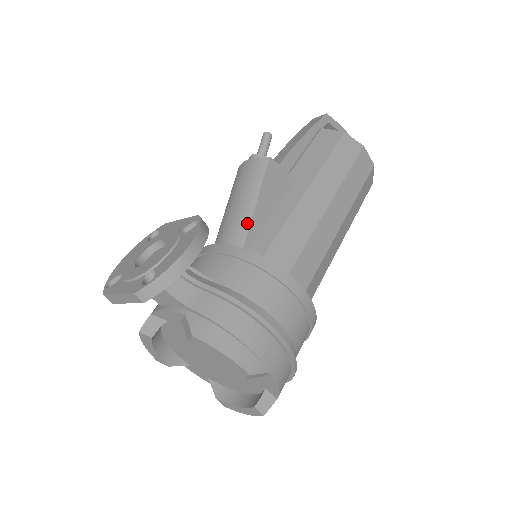
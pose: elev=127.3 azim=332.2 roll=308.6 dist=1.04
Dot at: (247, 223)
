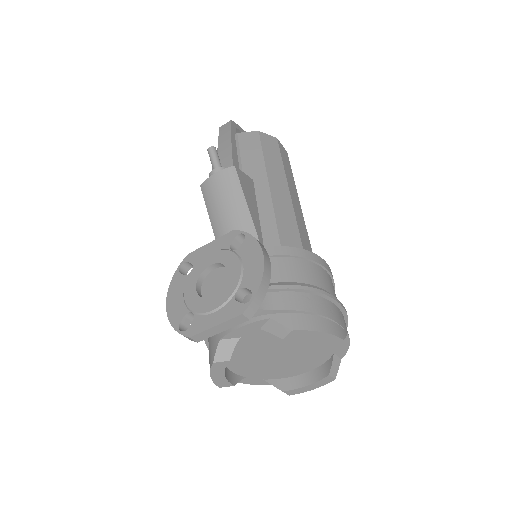
Dot at: (251, 227)
